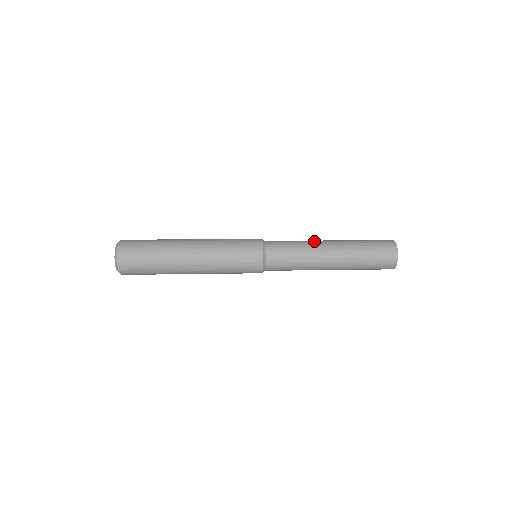
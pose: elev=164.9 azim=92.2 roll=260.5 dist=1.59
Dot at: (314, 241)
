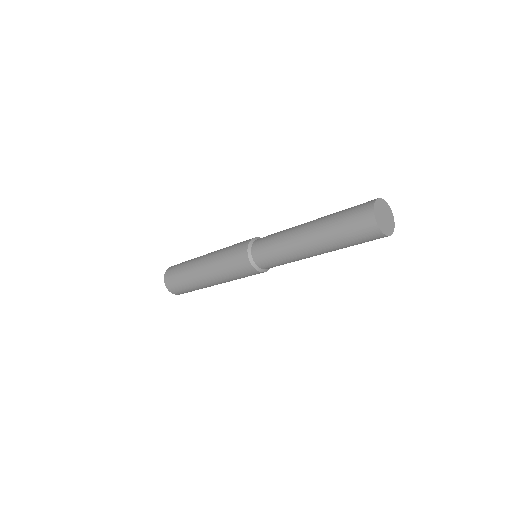
Dot at: occluded
